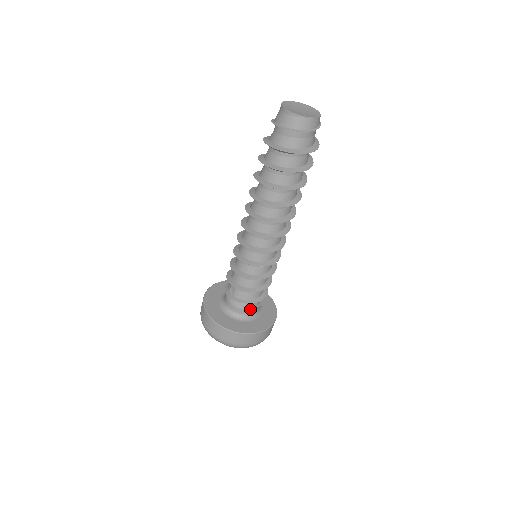
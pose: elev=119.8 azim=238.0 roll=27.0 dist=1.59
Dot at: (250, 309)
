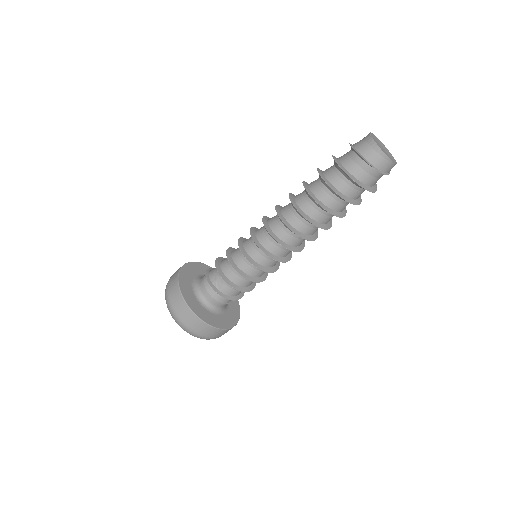
Dot at: (228, 303)
